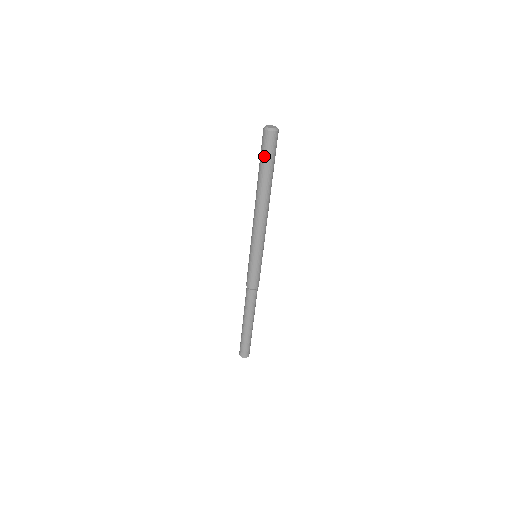
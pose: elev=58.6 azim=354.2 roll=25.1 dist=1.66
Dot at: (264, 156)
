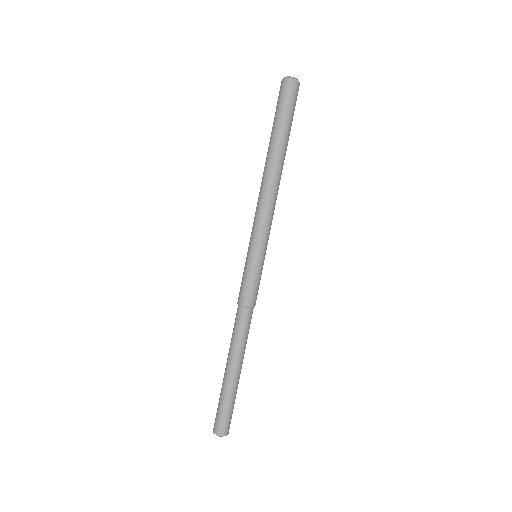
Dot at: (276, 111)
